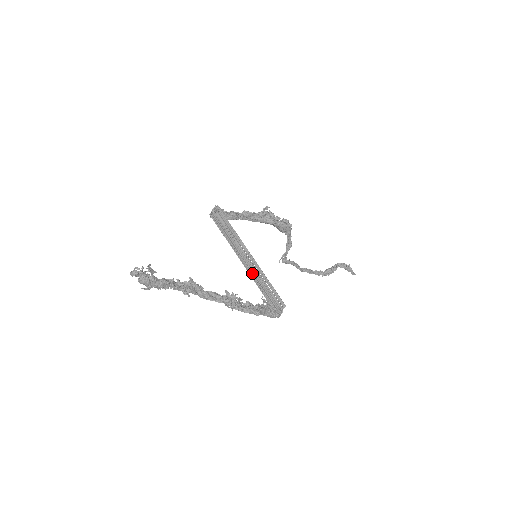
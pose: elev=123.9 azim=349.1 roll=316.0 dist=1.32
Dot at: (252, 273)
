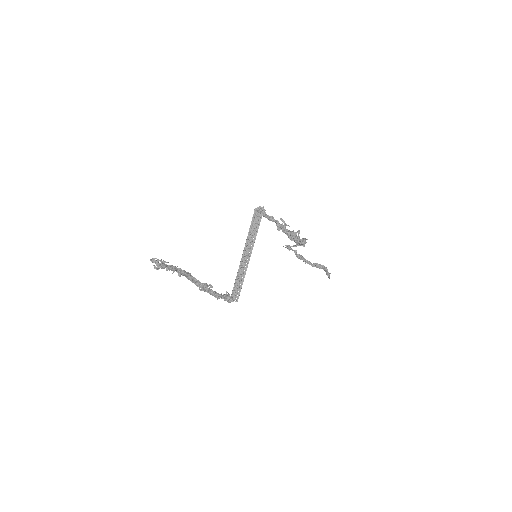
Dot at: (240, 268)
